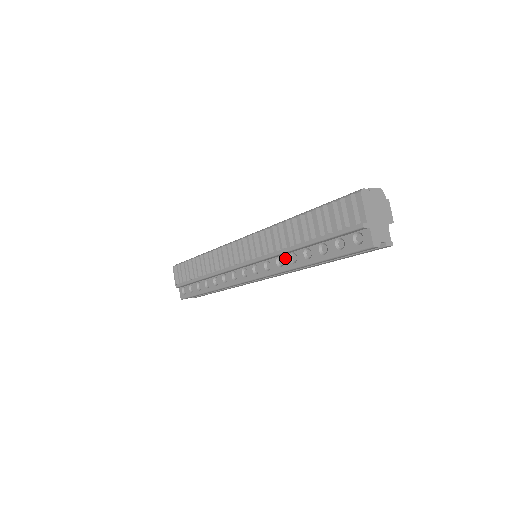
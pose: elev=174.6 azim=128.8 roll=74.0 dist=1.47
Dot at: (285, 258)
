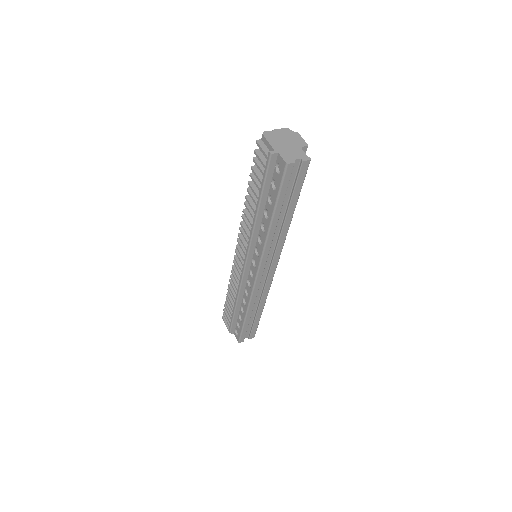
Dot at: (260, 233)
